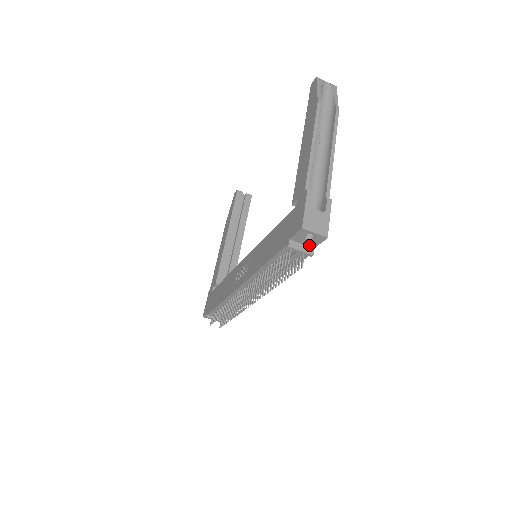
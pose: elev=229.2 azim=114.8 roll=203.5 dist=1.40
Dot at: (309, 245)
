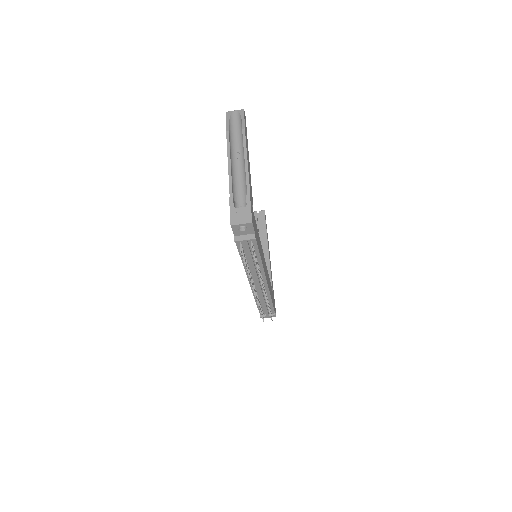
Dot at: (249, 233)
